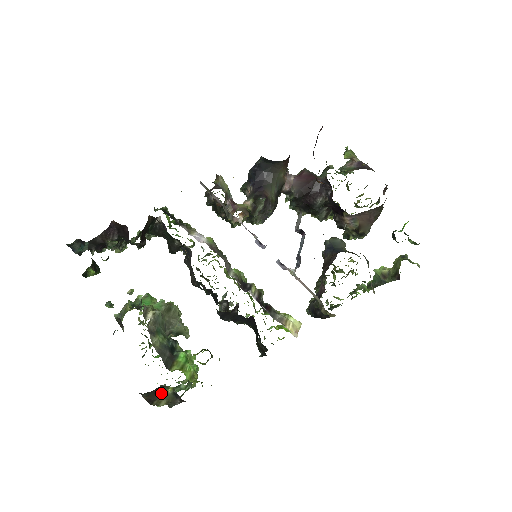
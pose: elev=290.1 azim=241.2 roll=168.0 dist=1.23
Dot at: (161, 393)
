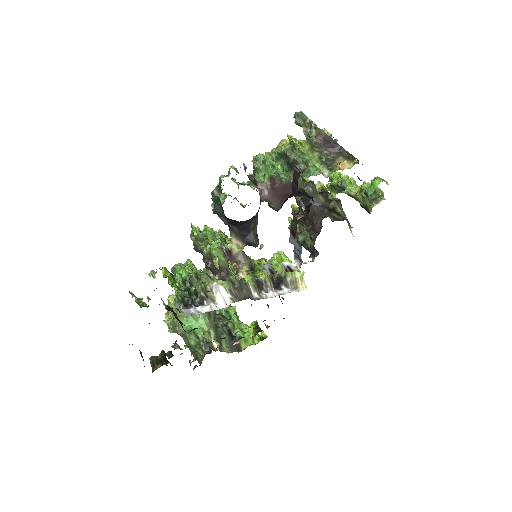
Dot at: occluded
